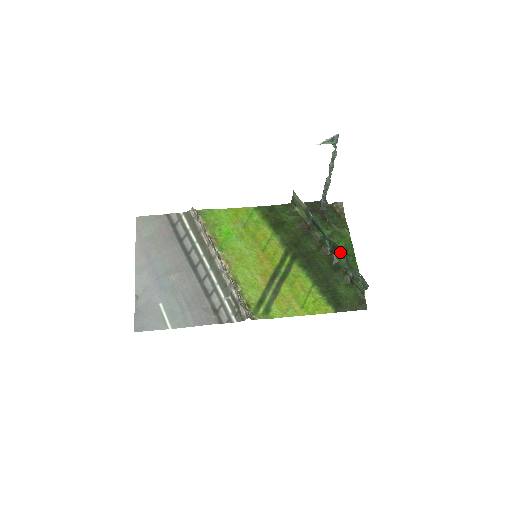
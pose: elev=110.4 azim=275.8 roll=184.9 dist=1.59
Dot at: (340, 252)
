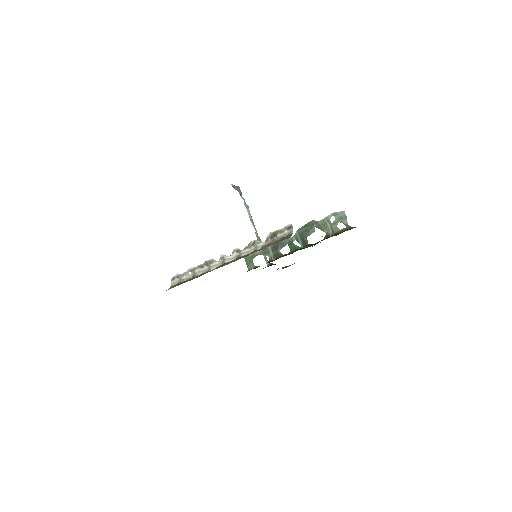
Dot at: (308, 229)
